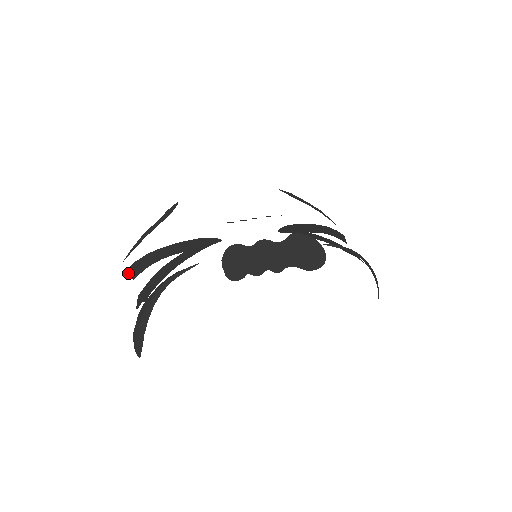
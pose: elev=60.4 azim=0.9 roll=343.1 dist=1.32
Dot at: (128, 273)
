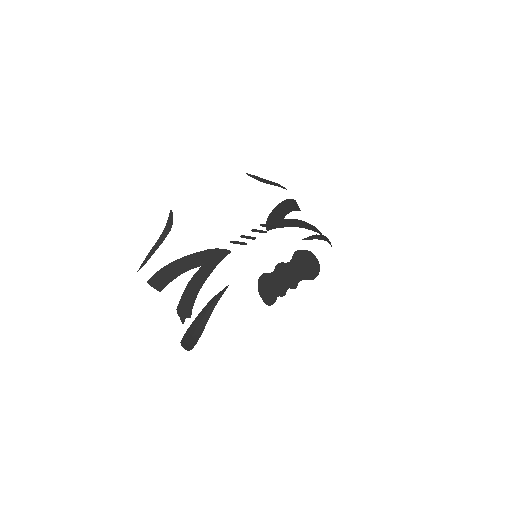
Dot at: (150, 285)
